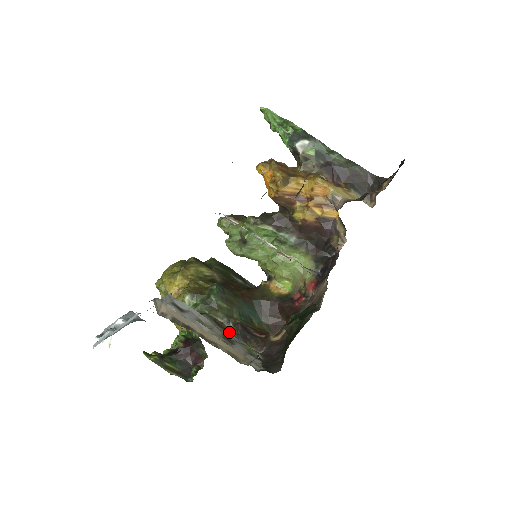
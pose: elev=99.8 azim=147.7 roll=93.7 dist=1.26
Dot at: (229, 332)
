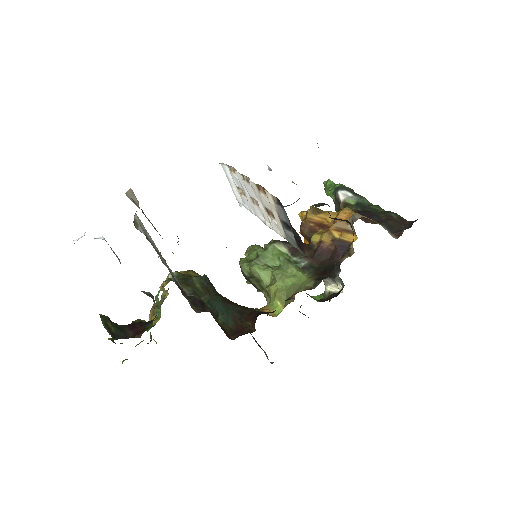
Dot at: (183, 294)
